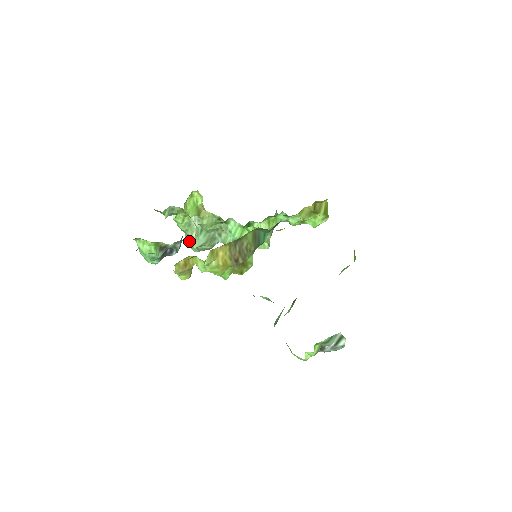
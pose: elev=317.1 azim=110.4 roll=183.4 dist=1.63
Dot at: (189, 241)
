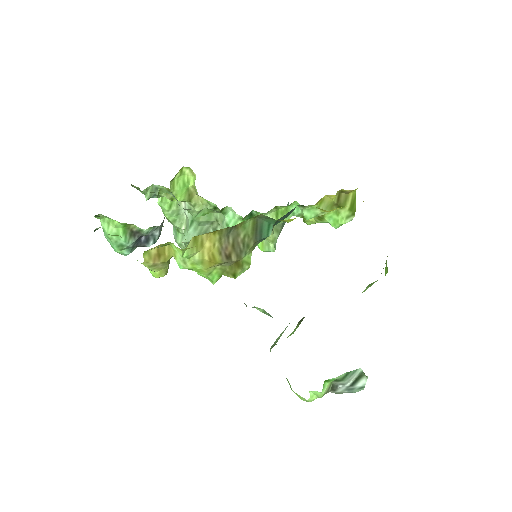
Dot at: (177, 236)
